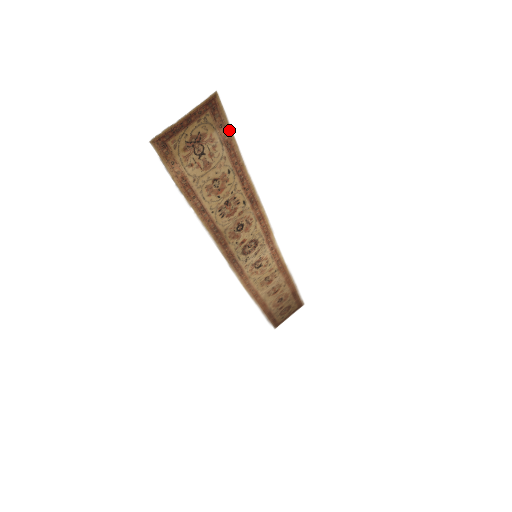
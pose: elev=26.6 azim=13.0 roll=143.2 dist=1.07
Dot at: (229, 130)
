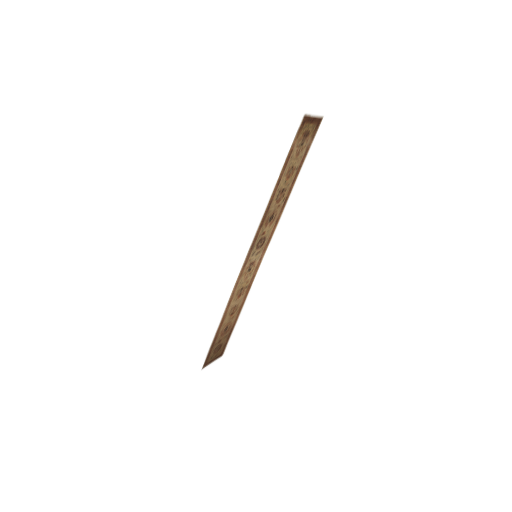
Dot at: (311, 143)
